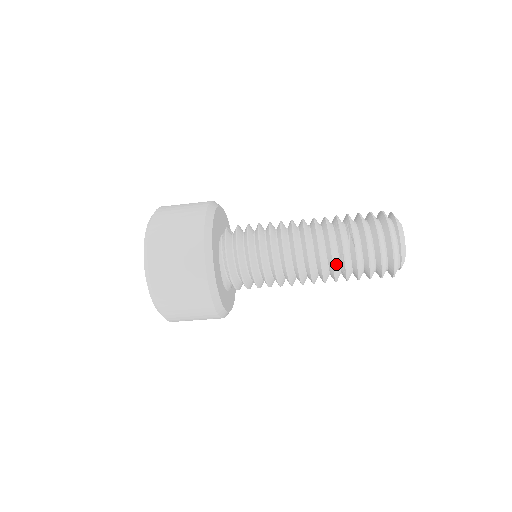
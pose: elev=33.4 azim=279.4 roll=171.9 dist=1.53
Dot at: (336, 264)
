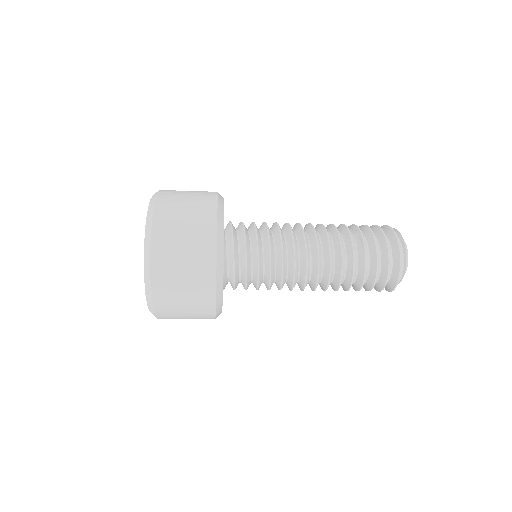
Dot at: (344, 262)
